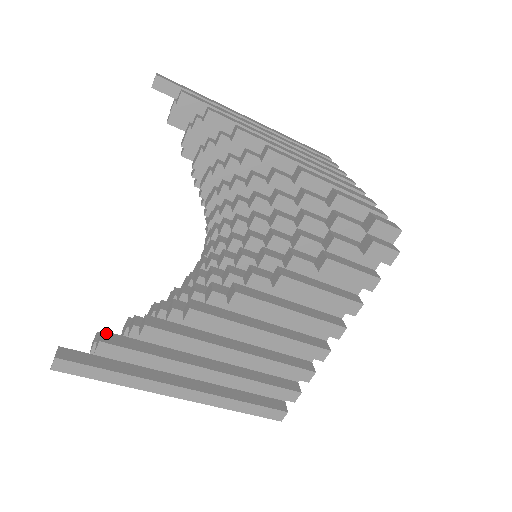
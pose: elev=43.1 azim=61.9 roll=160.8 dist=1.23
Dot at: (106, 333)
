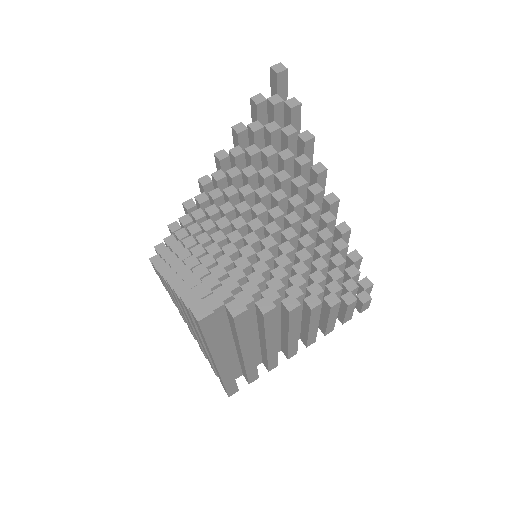
Dot at: (241, 300)
